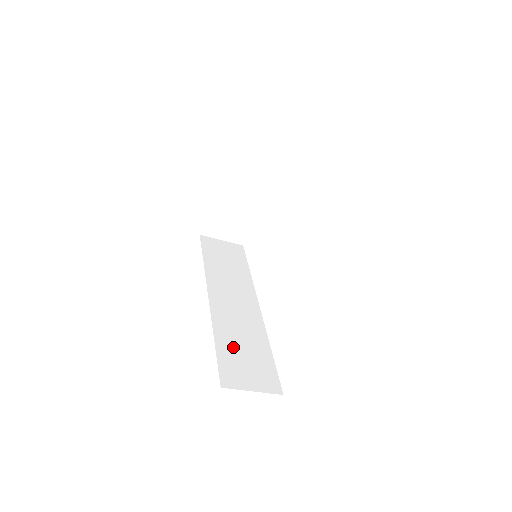
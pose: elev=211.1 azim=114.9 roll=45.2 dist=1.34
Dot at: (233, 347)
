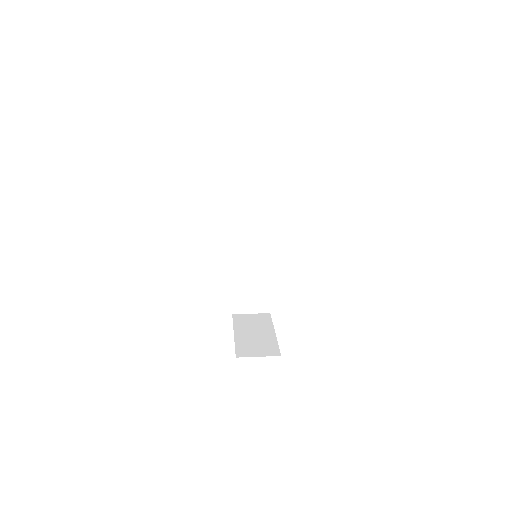
Dot at: (244, 285)
